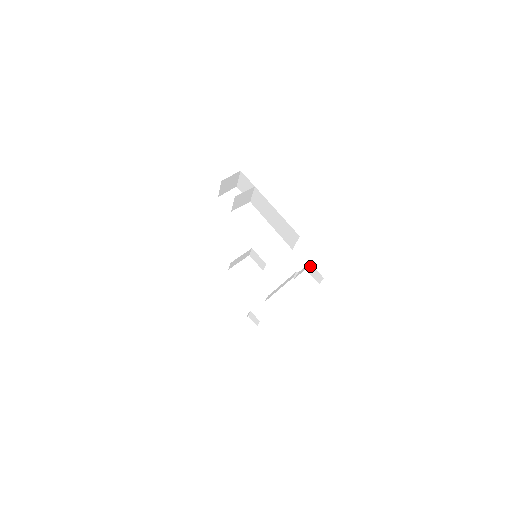
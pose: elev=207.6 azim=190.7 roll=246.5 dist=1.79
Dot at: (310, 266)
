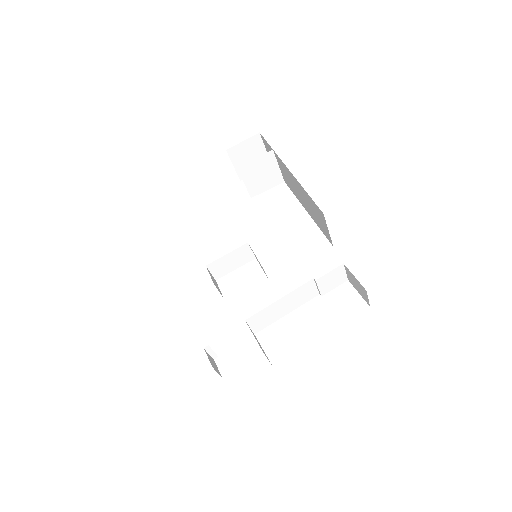
Dot at: (347, 270)
